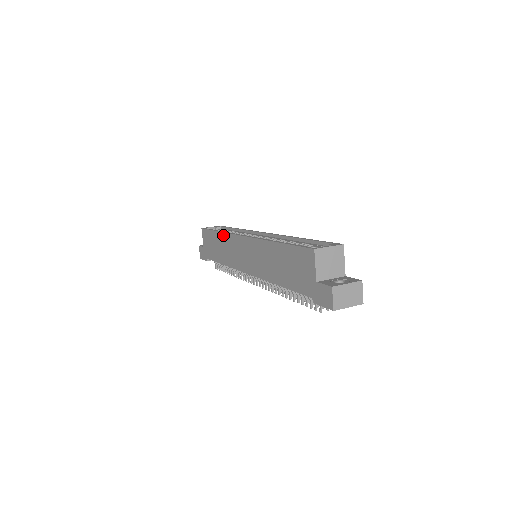
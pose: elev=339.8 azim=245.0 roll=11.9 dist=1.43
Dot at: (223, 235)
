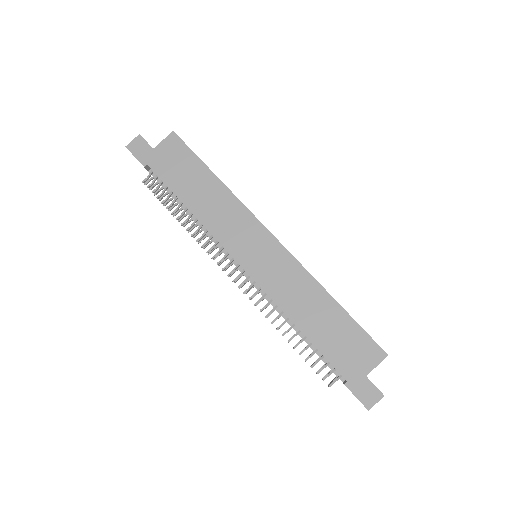
Dot at: (228, 193)
